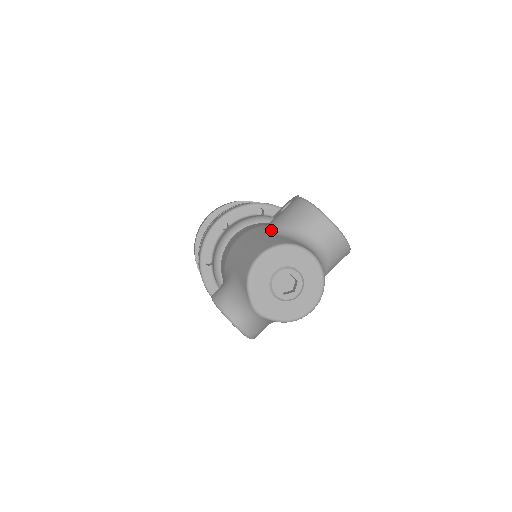
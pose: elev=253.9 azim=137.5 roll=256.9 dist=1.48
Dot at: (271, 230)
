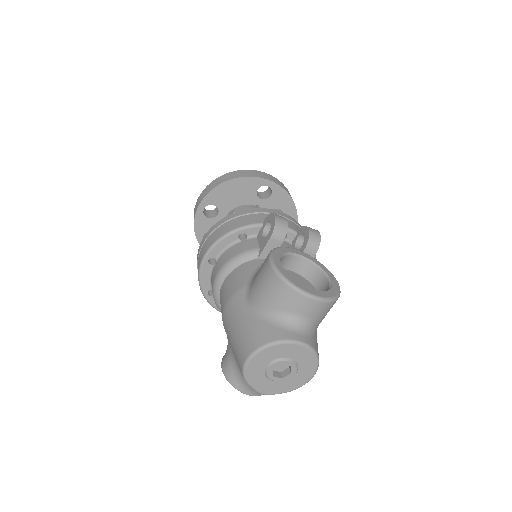
Dot at: (253, 307)
